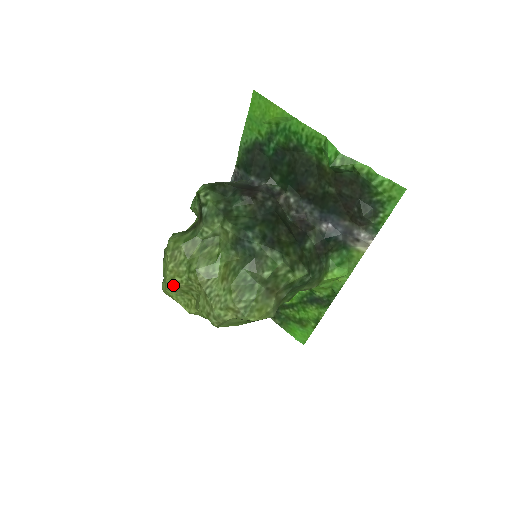
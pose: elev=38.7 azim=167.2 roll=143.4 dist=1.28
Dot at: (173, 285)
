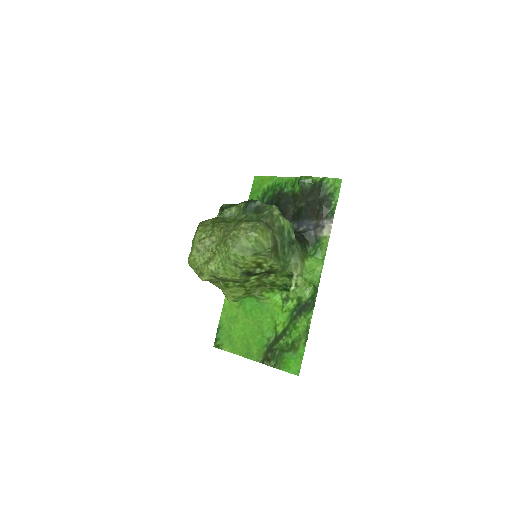
Dot at: (200, 242)
